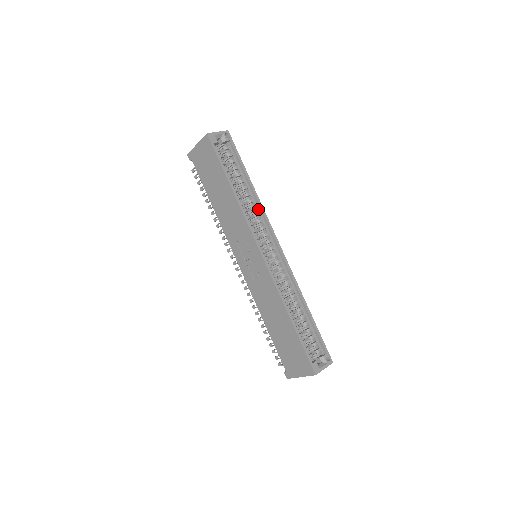
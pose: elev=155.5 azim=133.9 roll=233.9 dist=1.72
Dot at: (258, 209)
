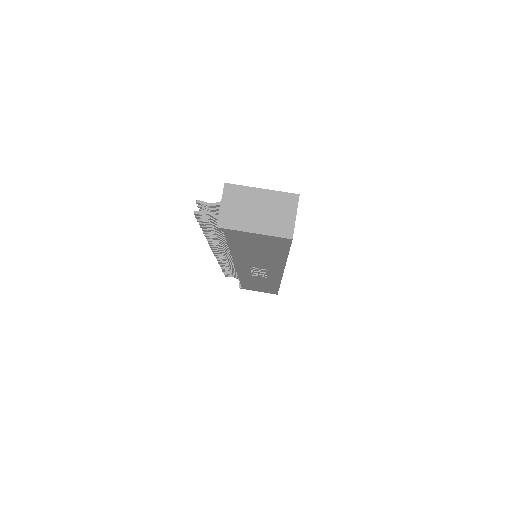
Dot at: occluded
